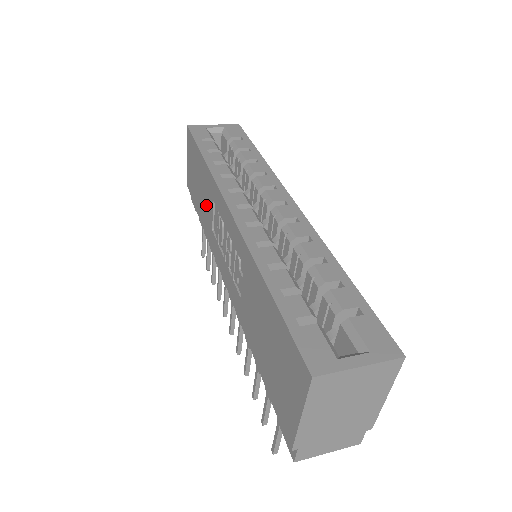
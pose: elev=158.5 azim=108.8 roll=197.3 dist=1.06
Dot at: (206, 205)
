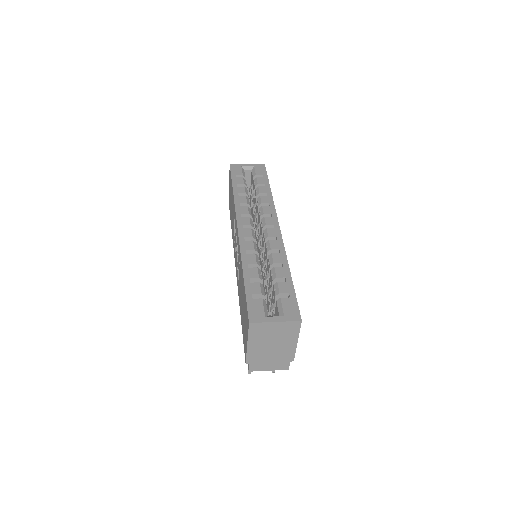
Dot at: occluded
